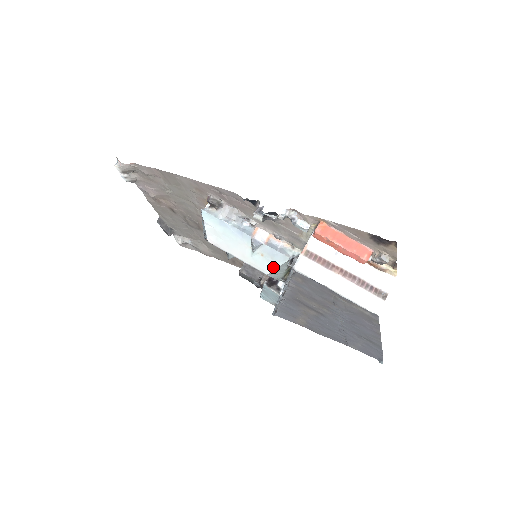
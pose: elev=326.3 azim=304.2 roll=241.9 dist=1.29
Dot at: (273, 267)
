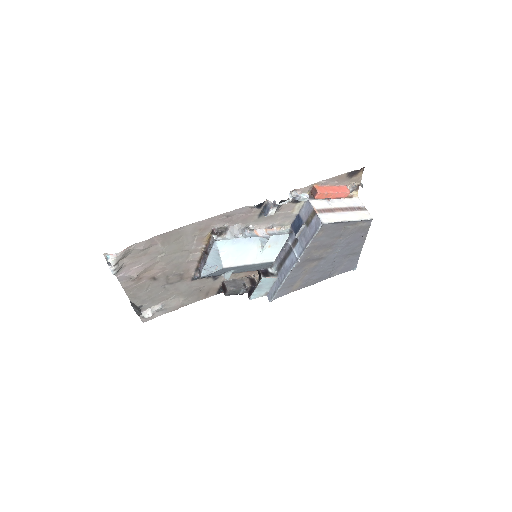
Dot at: (278, 251)
